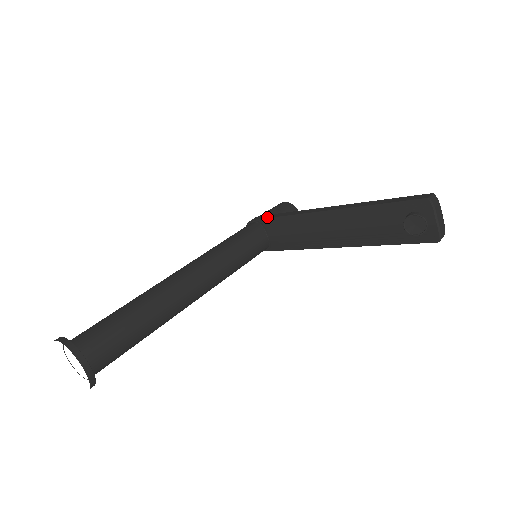
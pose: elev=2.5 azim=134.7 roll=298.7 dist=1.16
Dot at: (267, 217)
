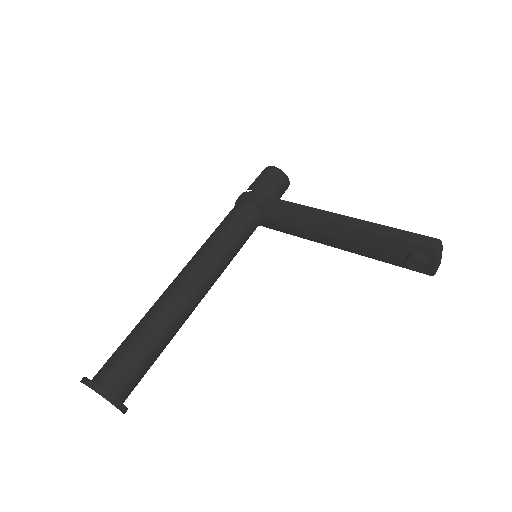
Dot at: (262, 201)
